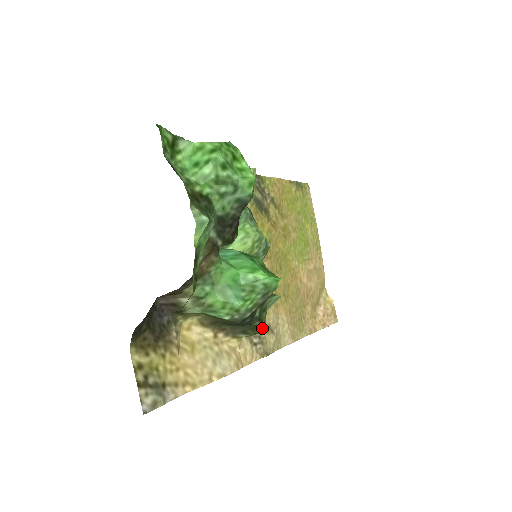
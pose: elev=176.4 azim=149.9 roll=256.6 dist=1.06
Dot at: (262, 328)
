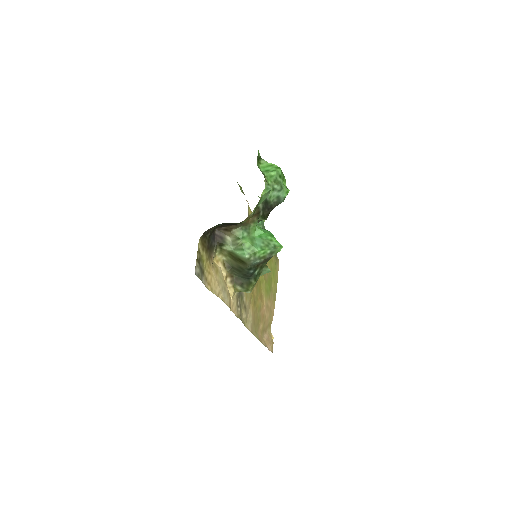
Dot at: (252, 288)
